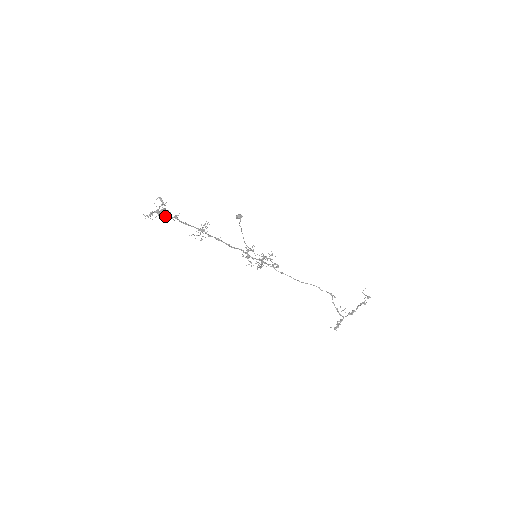
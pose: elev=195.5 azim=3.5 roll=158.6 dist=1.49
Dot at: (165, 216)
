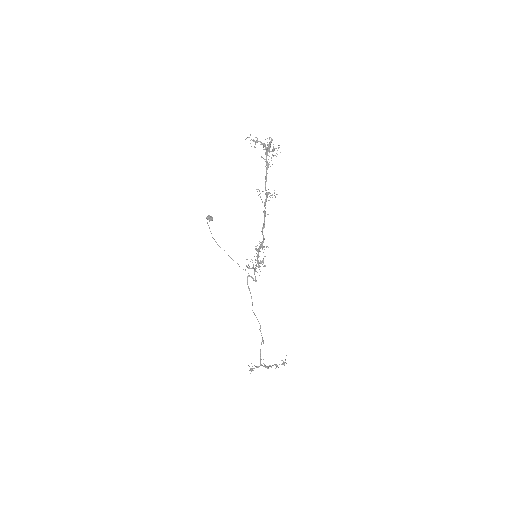
Dot at: (272, 155)
